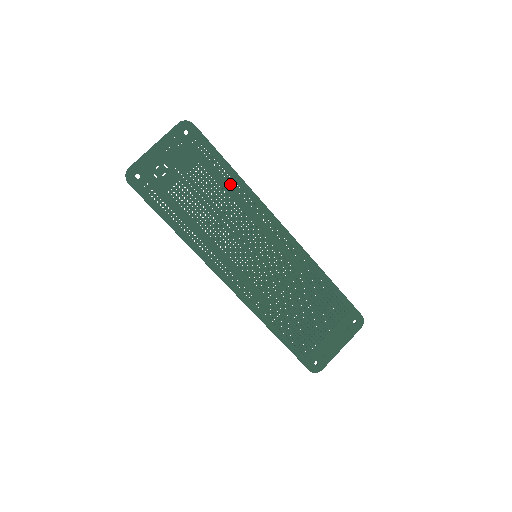
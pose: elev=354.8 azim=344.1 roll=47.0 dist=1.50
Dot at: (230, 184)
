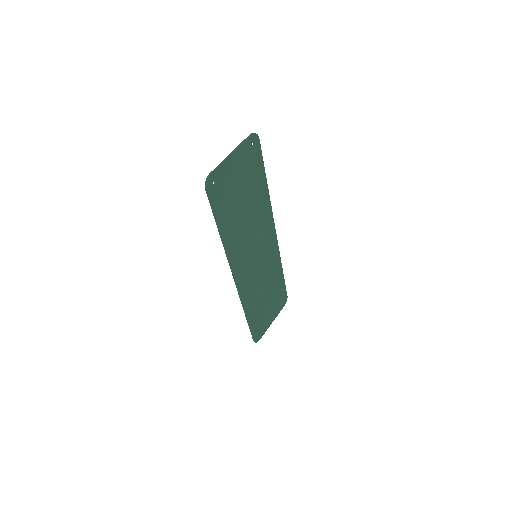
Dot at: (262, 195)
